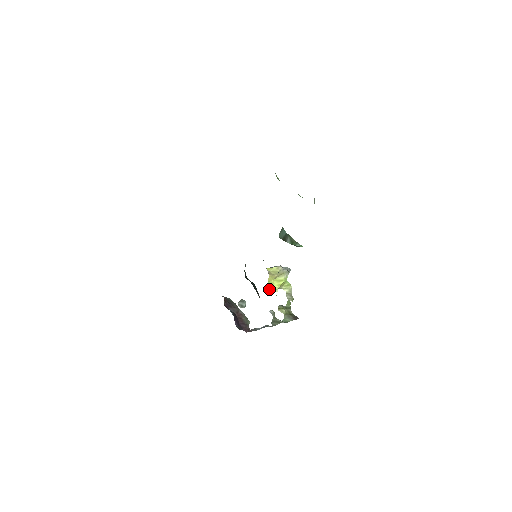
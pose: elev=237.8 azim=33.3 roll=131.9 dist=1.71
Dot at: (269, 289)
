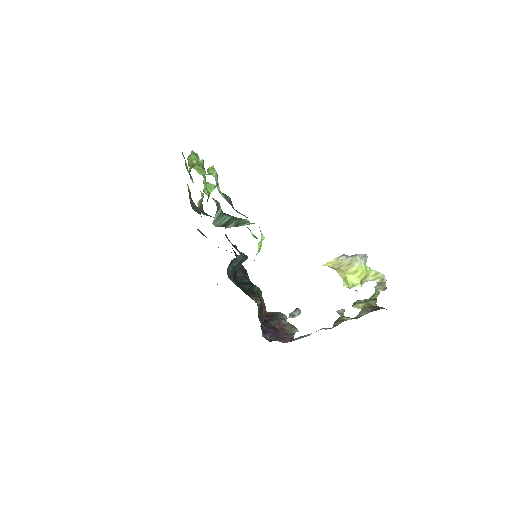
Dot at: (347, 287)
